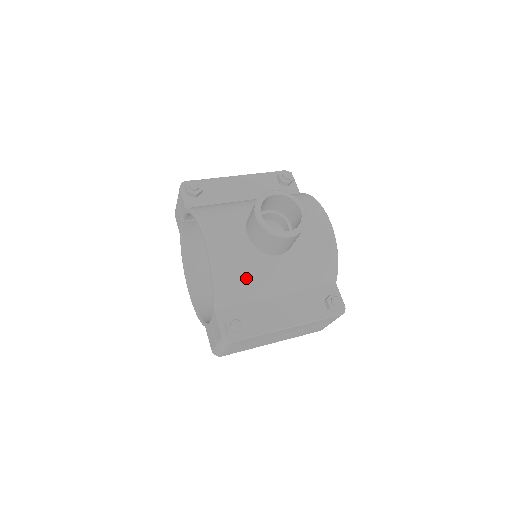
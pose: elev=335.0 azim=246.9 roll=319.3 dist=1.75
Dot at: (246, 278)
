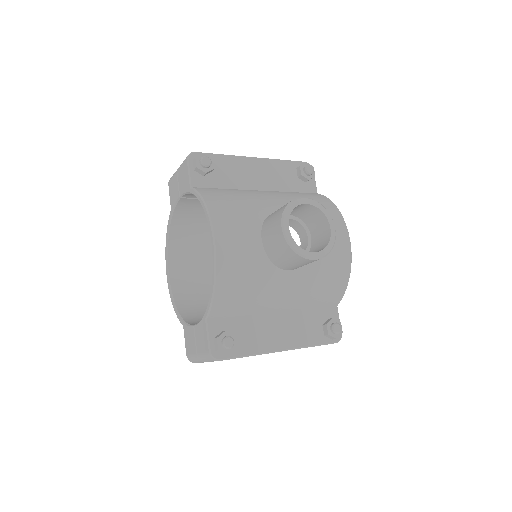
Dot at: (250, 291)
